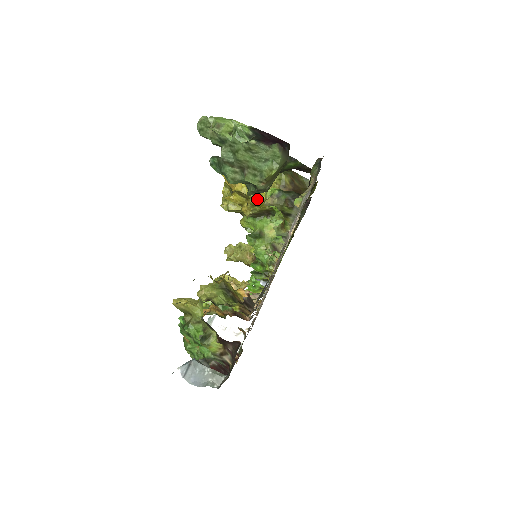
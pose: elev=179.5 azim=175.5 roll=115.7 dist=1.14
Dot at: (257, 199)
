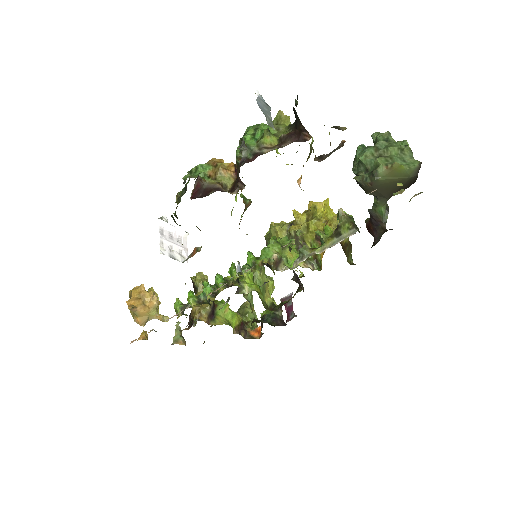
Dot at: (319, 222)
